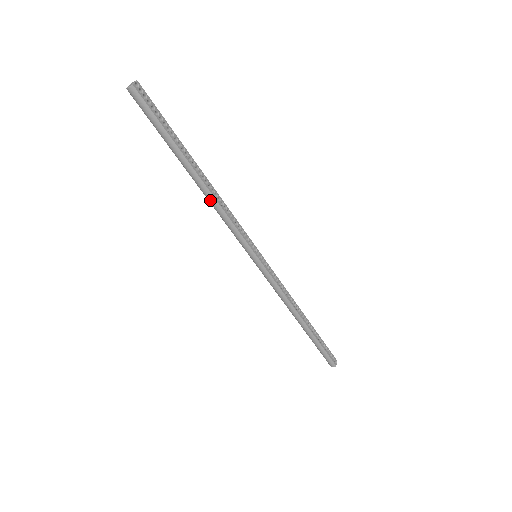
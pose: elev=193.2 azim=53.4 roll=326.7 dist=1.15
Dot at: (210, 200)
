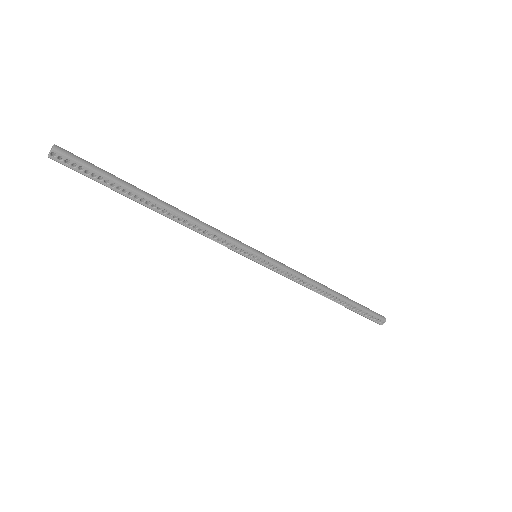
Dot at: (182, 223)
